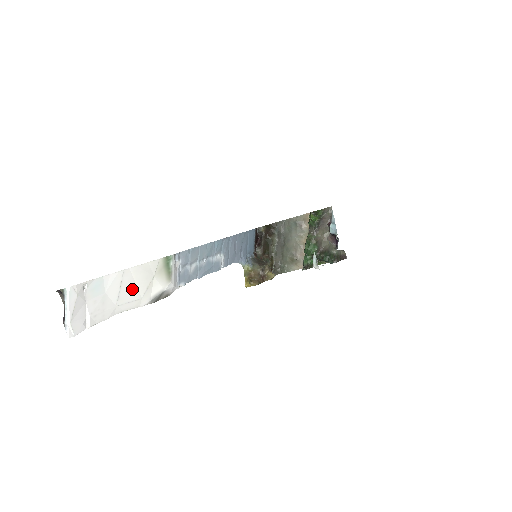
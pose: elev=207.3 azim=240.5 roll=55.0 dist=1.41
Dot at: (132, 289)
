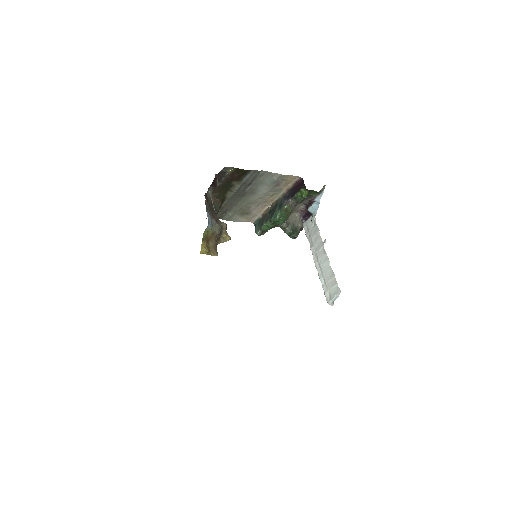
Dot at: occluded
